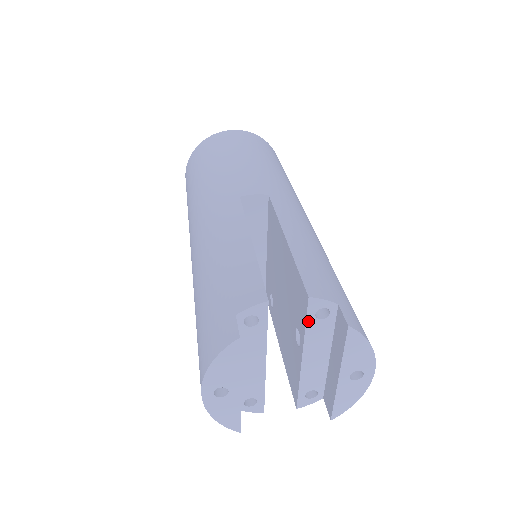
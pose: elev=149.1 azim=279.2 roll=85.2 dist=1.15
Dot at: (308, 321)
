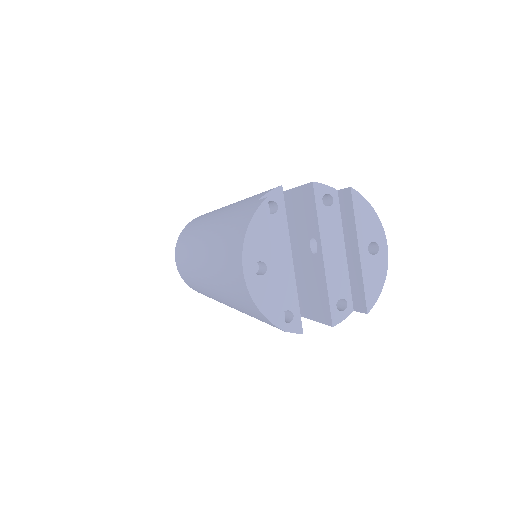
Dot at: (318, 209)
